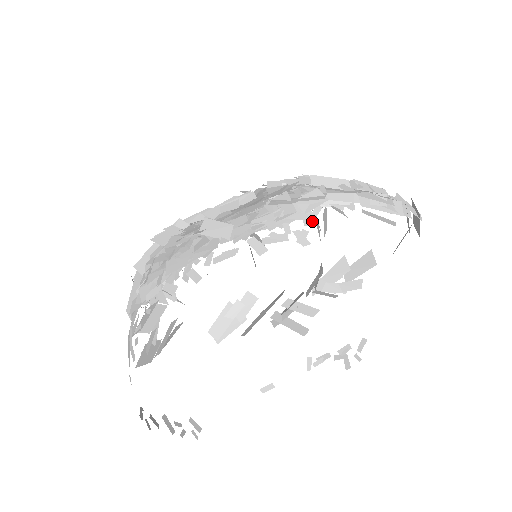
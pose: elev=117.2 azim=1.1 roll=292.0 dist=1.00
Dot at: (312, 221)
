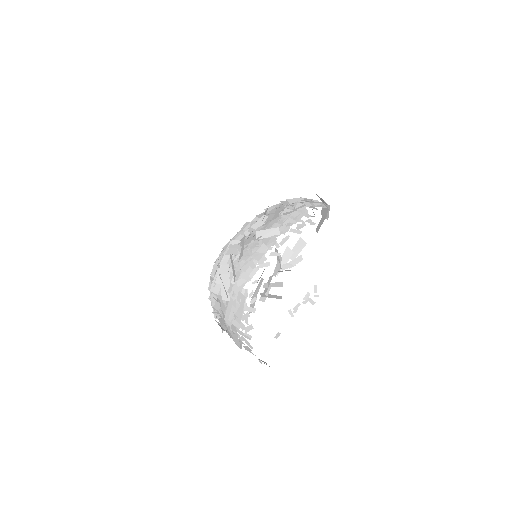
Dot at: (308, 215)
